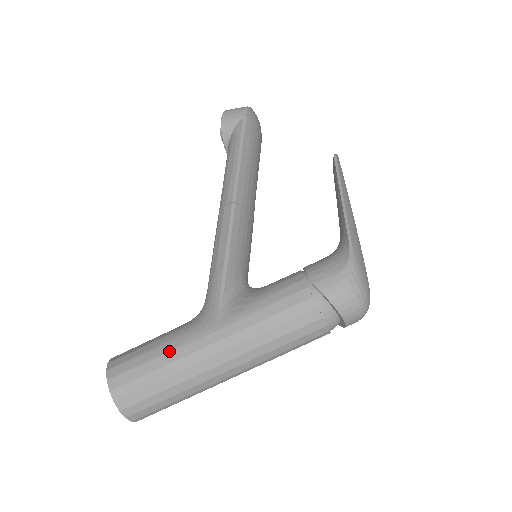
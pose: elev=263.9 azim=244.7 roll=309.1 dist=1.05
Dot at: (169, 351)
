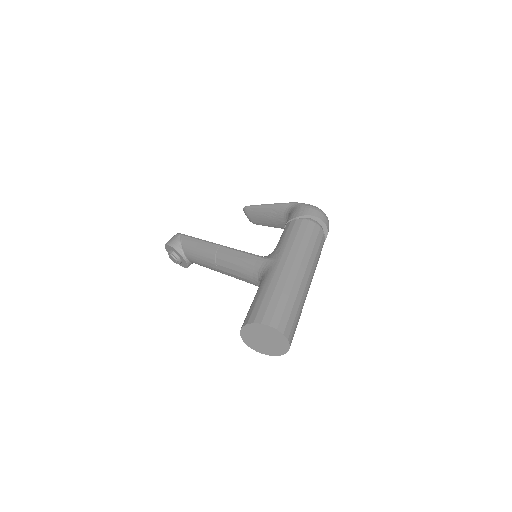
Dot at: (269, 285)
